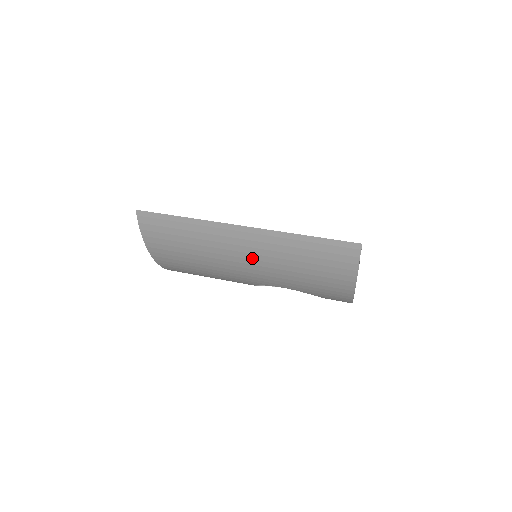
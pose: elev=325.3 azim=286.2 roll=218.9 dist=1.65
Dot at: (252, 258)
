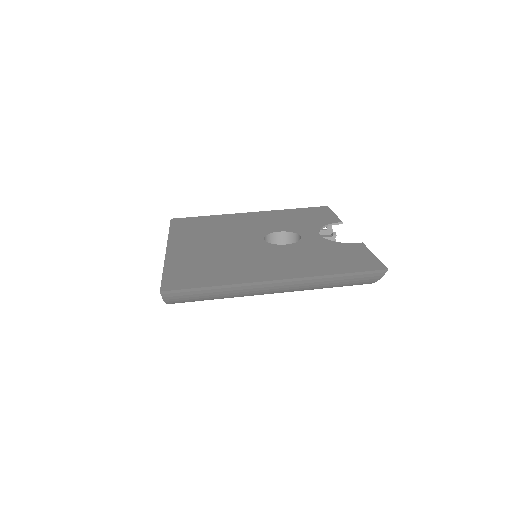
Dot at: (281, 291)
